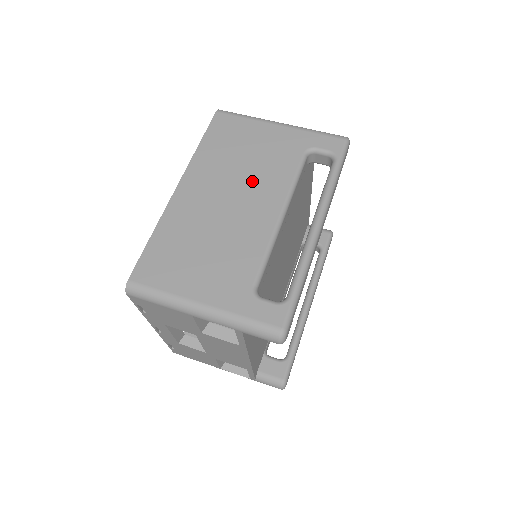
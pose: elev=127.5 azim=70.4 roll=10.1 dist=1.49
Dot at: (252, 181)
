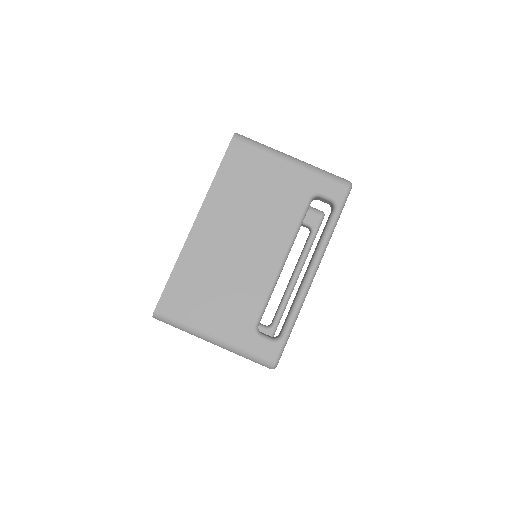
Dot at: (261, 223)
